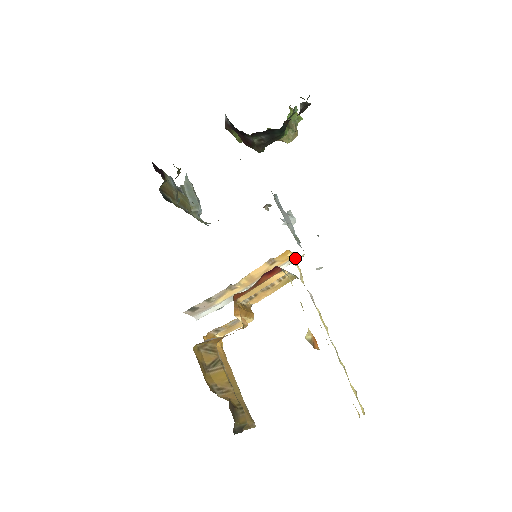
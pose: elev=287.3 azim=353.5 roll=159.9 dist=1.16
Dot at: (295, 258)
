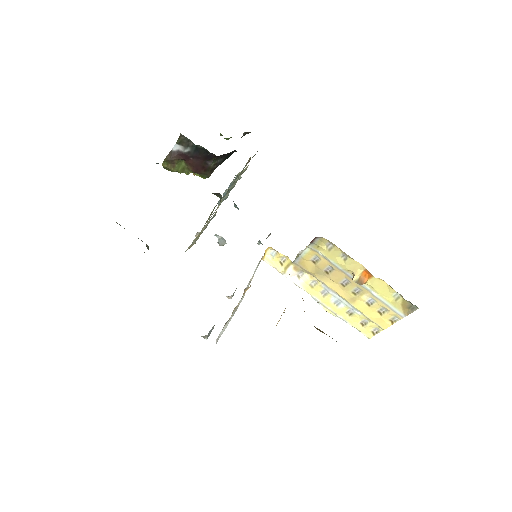
Dot at: (269, 255)
